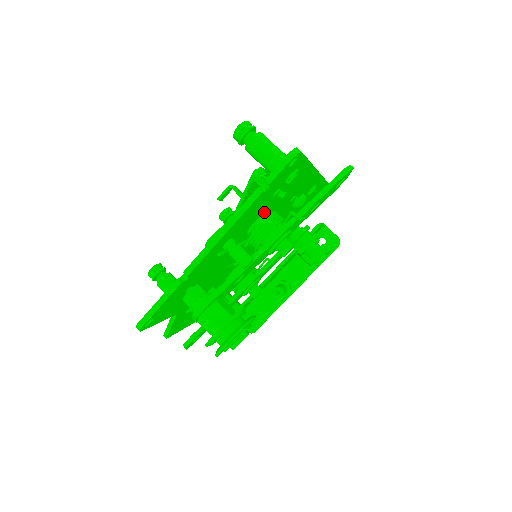
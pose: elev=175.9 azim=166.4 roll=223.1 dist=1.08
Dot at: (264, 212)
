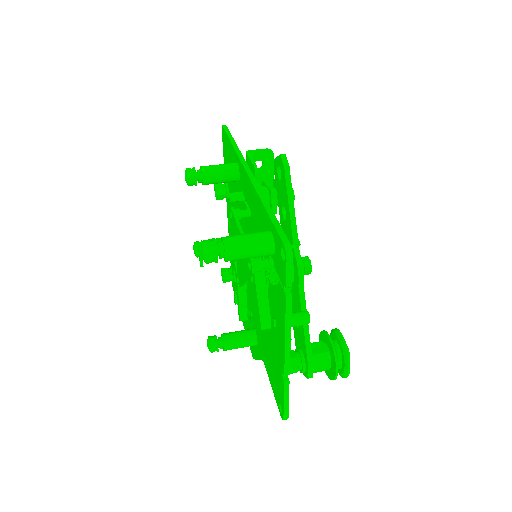
Dot at: occluded
